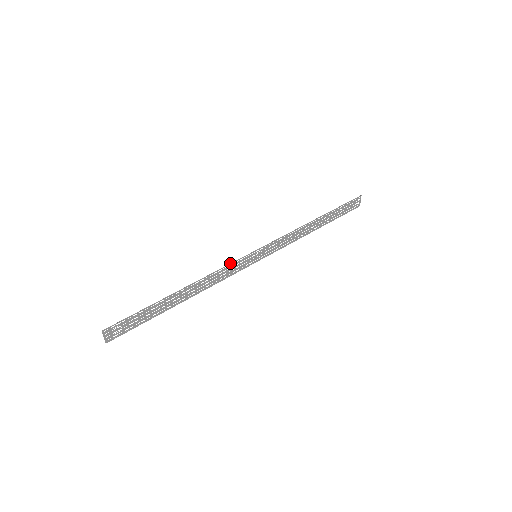
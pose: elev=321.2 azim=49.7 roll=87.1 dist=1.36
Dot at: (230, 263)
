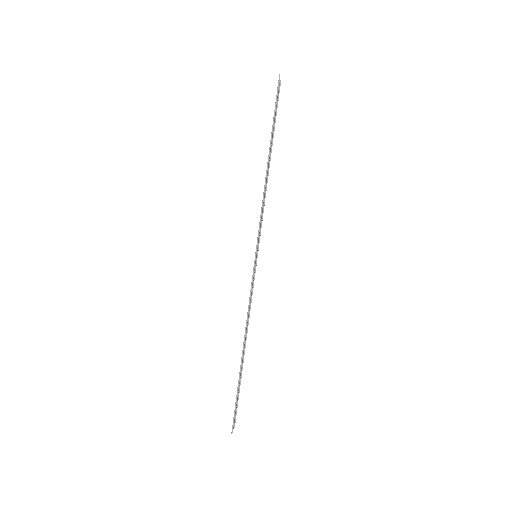
Dot at: (250, 291)
